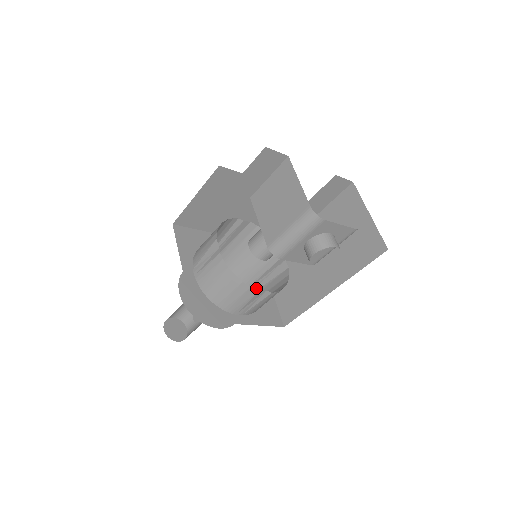
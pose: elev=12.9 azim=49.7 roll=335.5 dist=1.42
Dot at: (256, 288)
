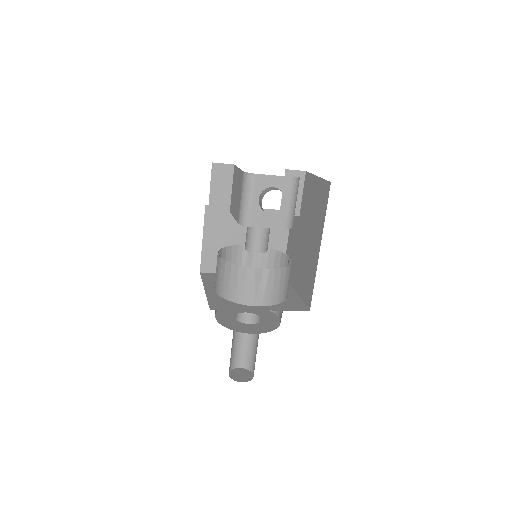
Dot at: occluded
